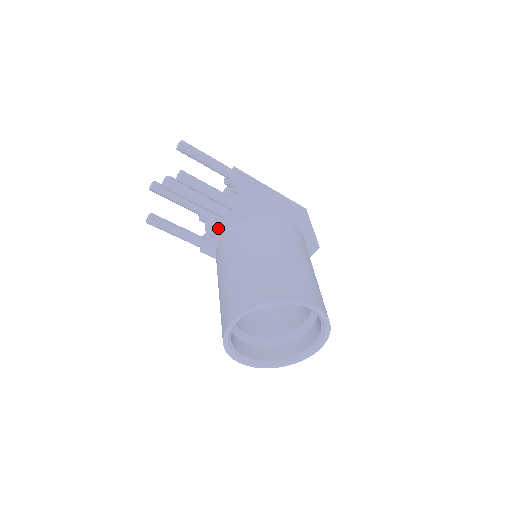
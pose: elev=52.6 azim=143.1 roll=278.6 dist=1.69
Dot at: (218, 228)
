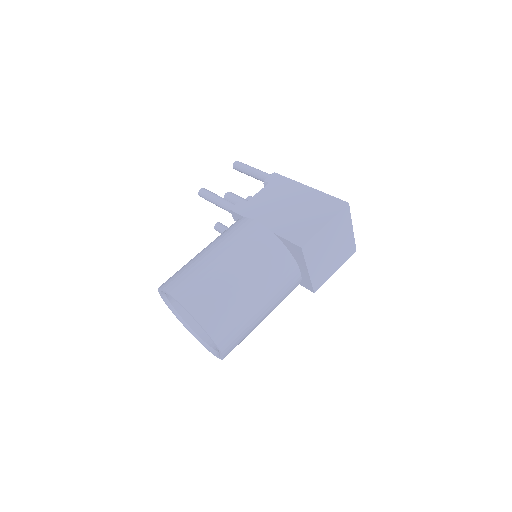
Dot at: occluded
